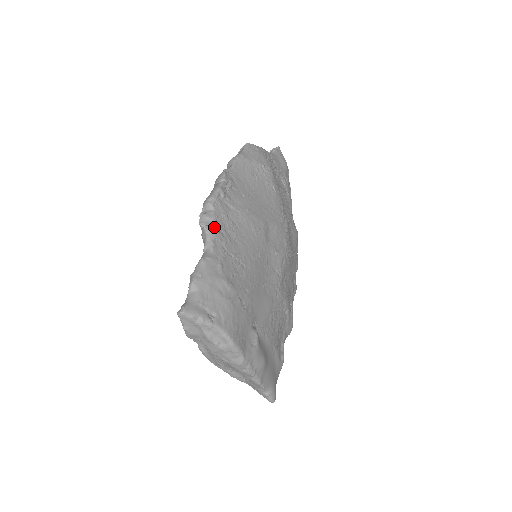
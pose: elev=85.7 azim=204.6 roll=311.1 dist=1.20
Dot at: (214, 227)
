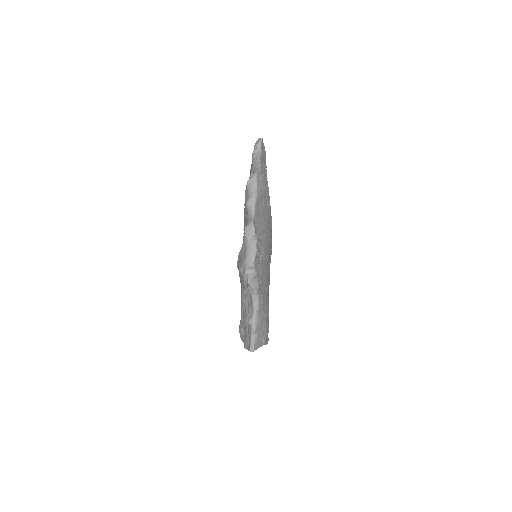
Dot at: (258, 284)
